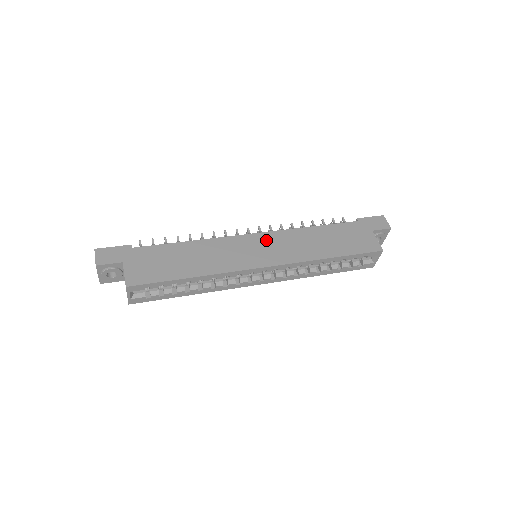
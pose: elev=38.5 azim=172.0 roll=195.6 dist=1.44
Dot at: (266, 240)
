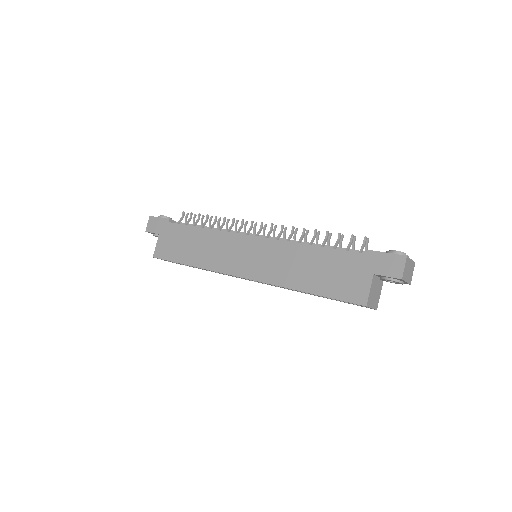
Dot at: (258, 248)
